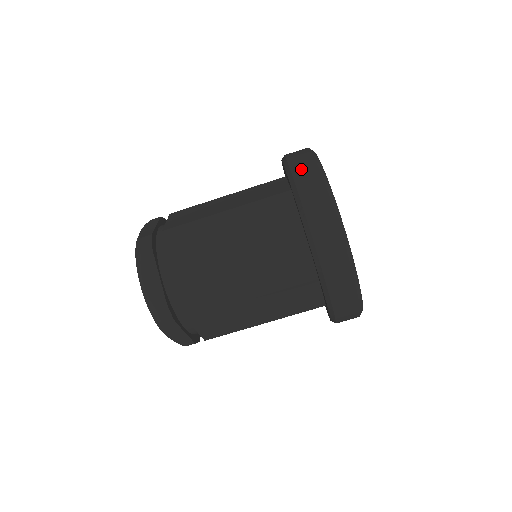
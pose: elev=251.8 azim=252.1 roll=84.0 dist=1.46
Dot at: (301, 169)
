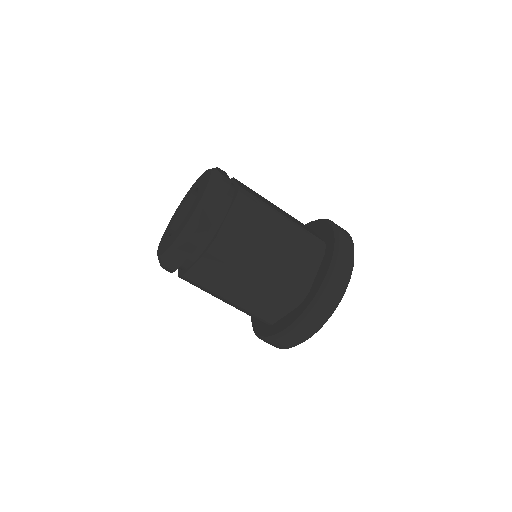
Dot at: (345, 238)
